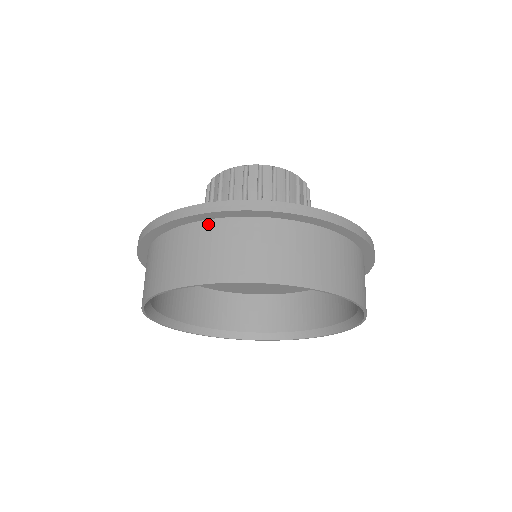
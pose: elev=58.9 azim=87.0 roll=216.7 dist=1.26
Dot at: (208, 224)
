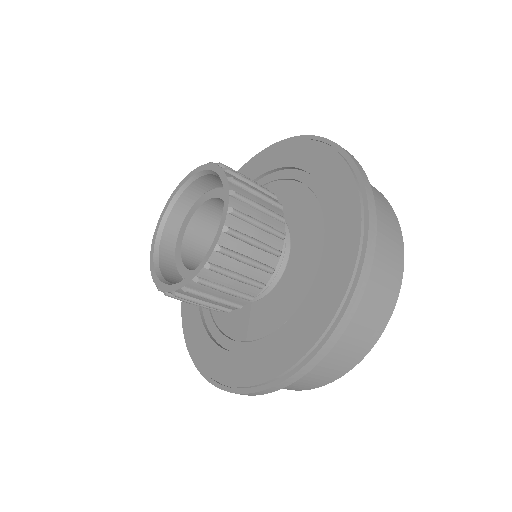
Dot at: occluded
